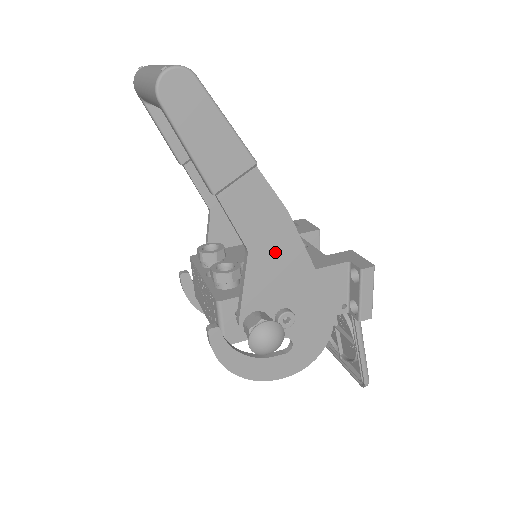
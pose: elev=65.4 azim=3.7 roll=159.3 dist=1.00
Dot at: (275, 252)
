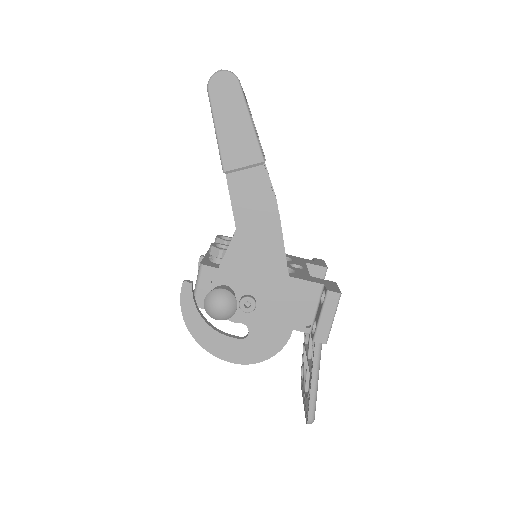
Dot at: (258, 241)
